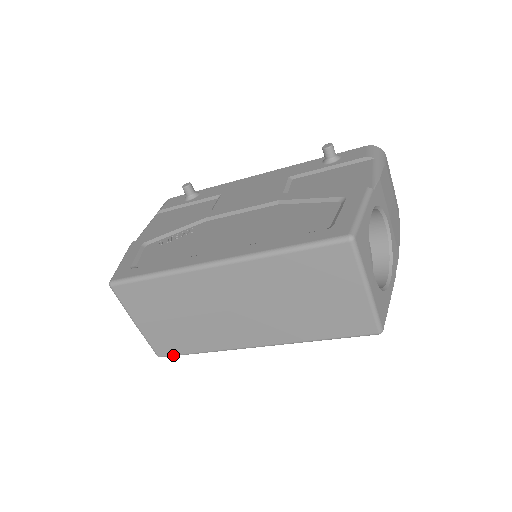
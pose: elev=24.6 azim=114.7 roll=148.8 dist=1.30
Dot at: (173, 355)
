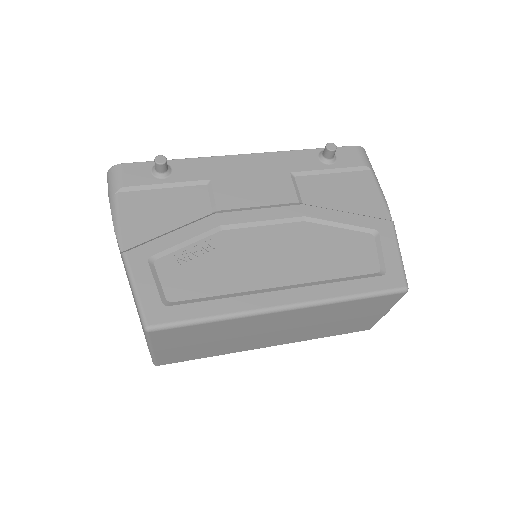
Dot at: occluded
